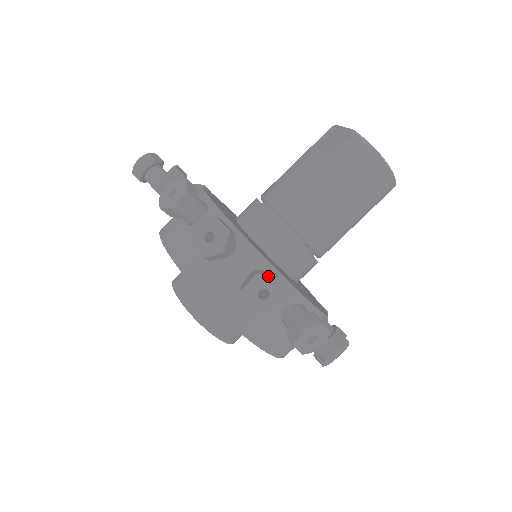
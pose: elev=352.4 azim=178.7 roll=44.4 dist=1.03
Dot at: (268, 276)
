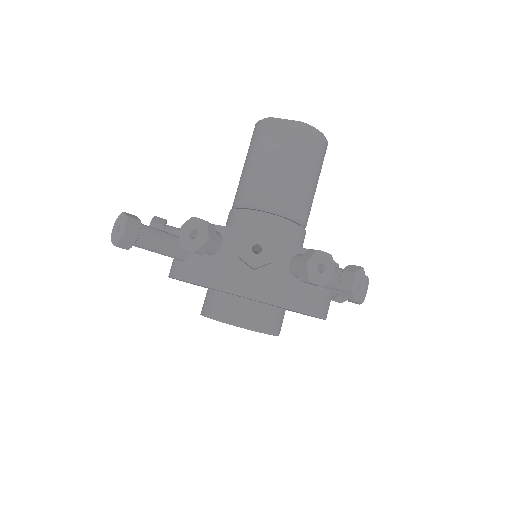
Dot at: (360, 270)
